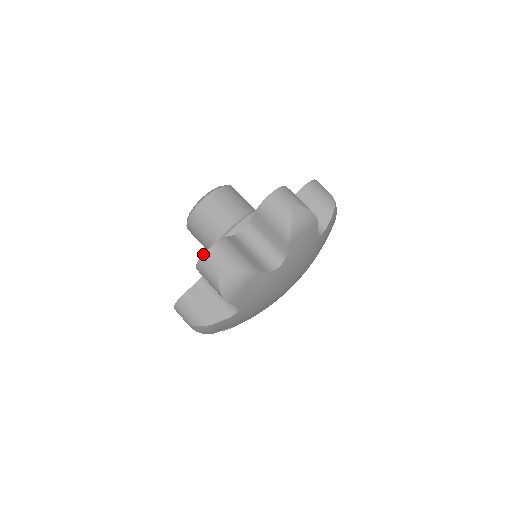
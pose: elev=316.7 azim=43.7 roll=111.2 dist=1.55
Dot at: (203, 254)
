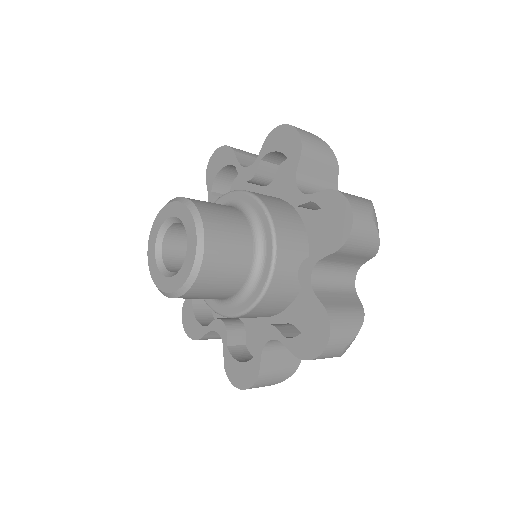
Dot at: (325, 350)
